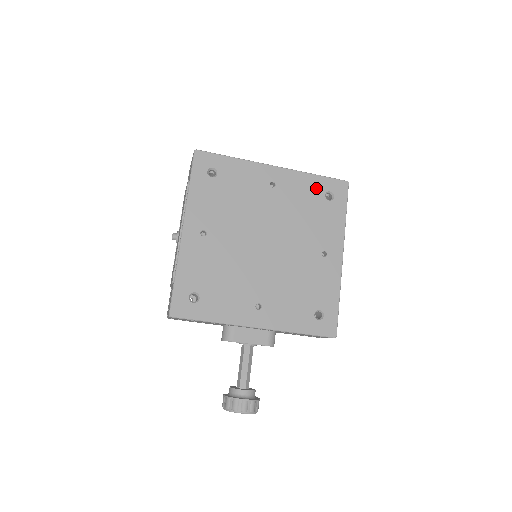
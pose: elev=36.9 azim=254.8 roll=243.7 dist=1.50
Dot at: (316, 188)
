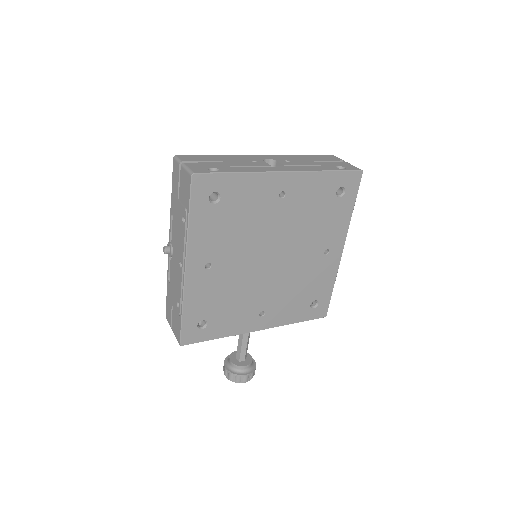
Dot at: (328, 187)
